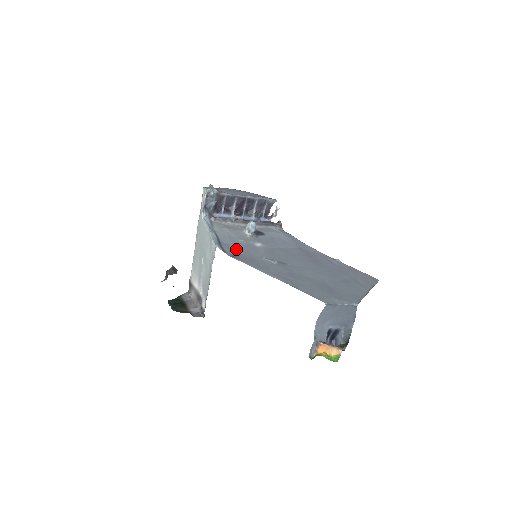
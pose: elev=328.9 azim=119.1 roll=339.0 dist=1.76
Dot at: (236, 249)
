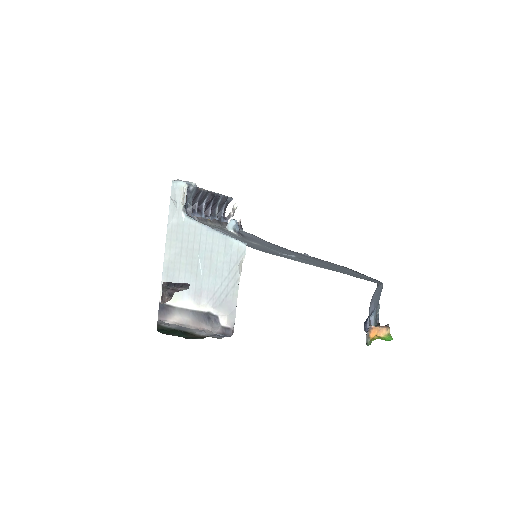
Dot at: (255, 247)
